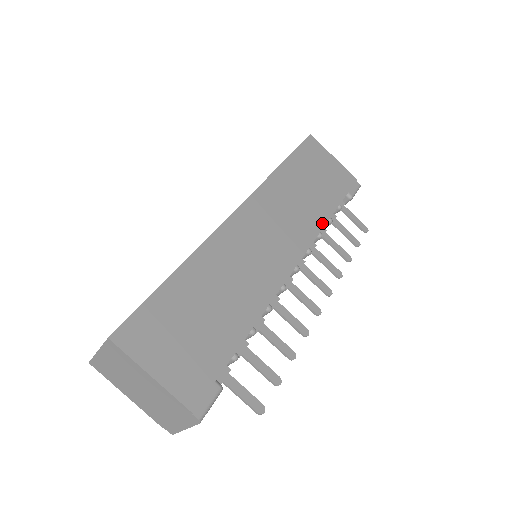
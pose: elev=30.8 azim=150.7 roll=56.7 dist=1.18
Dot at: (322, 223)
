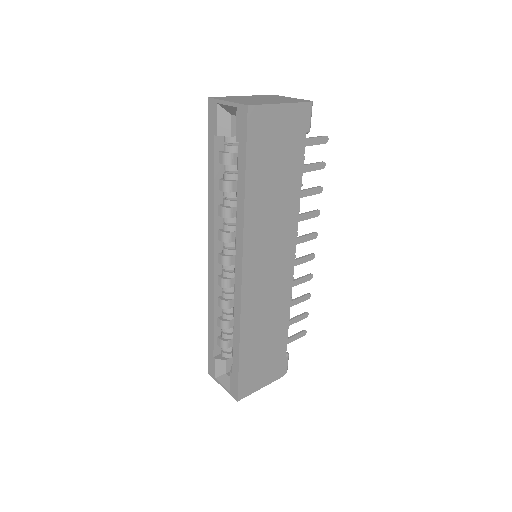
Dot at: (297, 202)
